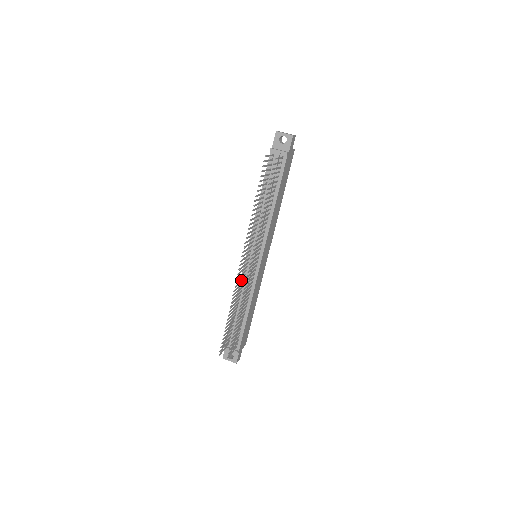
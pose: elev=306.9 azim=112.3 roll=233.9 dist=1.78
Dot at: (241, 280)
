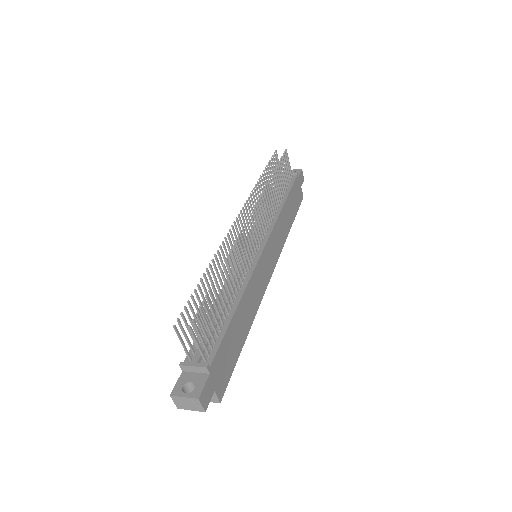
Dot at: (232, 261)
